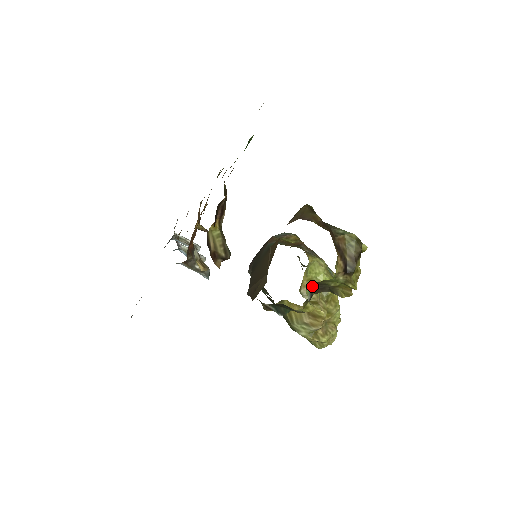
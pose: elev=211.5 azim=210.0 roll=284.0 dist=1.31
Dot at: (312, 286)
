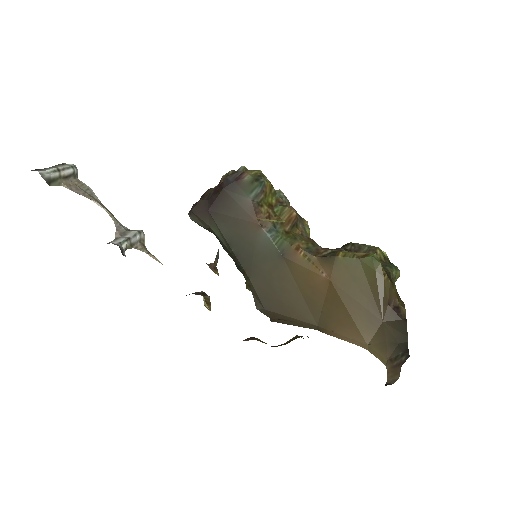
Dot at: occluded
